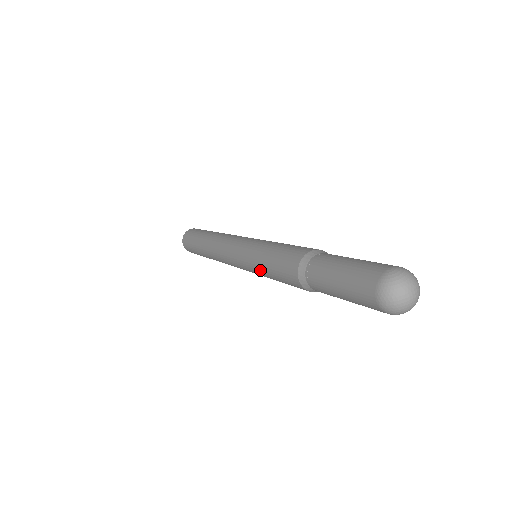
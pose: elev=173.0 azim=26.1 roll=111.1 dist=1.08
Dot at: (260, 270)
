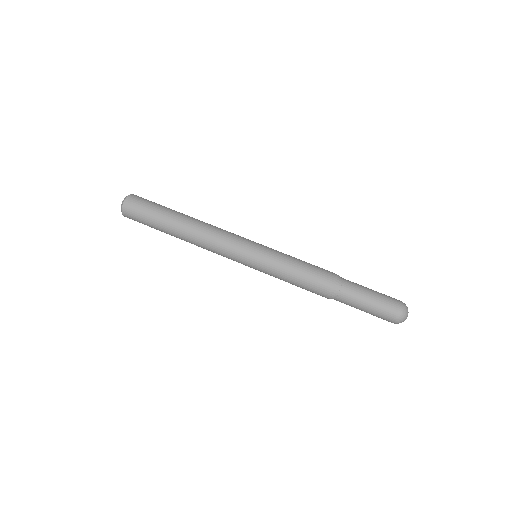
Dot at: occluded
